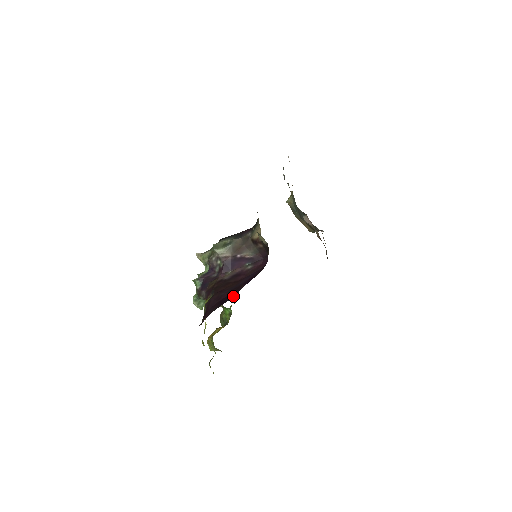
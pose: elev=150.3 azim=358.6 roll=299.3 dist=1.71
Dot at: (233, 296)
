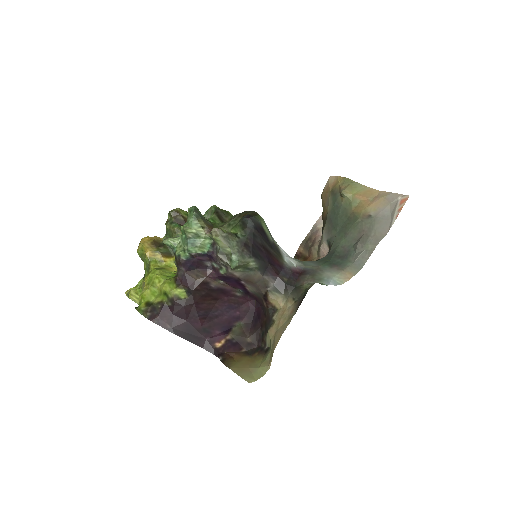
Dot at: (201, 343)
